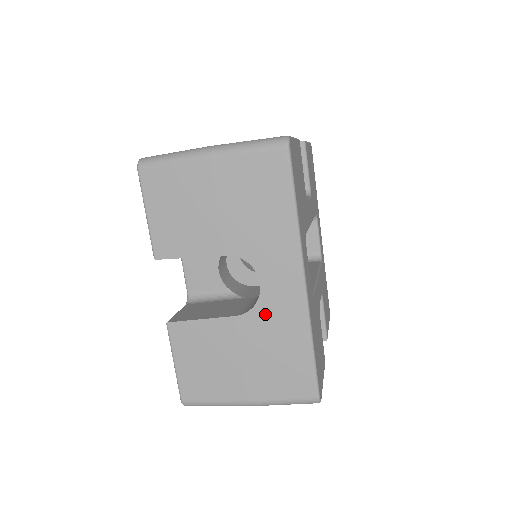
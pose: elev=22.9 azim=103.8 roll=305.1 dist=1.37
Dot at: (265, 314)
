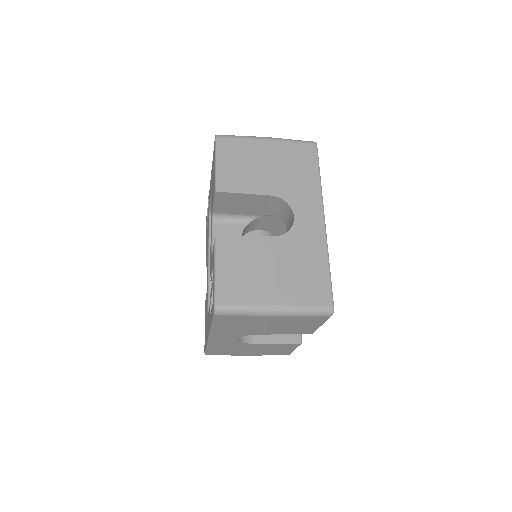
Dot at: (296, 238)
